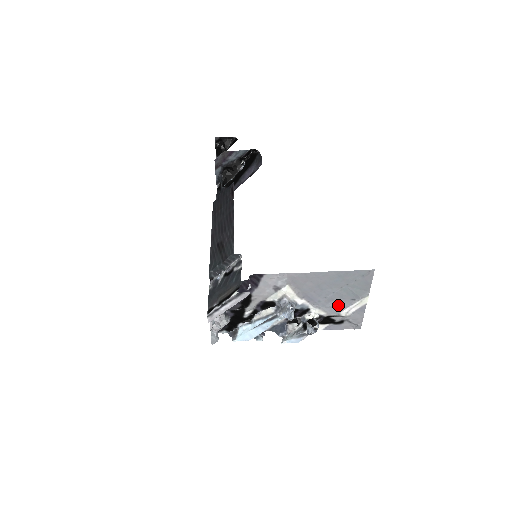
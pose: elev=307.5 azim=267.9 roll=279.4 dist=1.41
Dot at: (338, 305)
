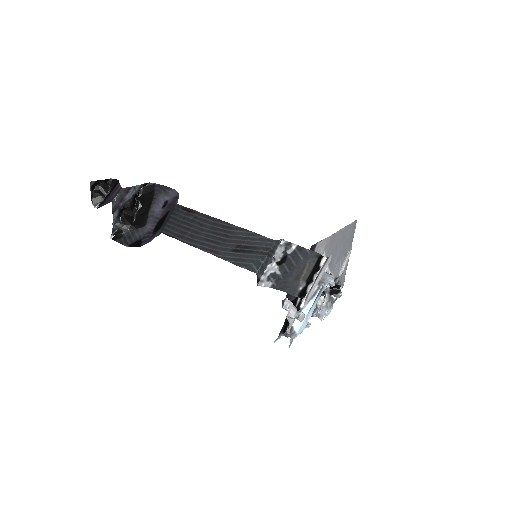
Dot at: (339, 265)
